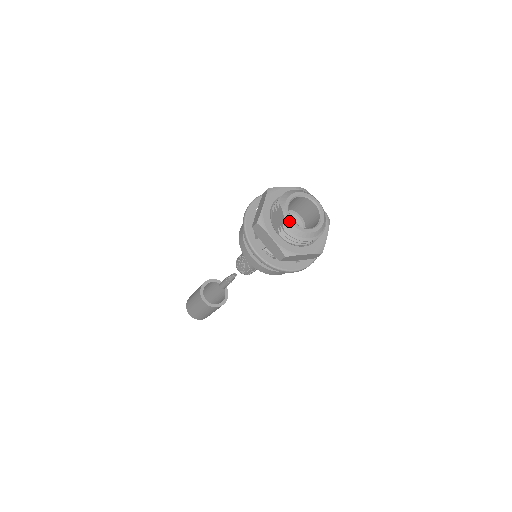
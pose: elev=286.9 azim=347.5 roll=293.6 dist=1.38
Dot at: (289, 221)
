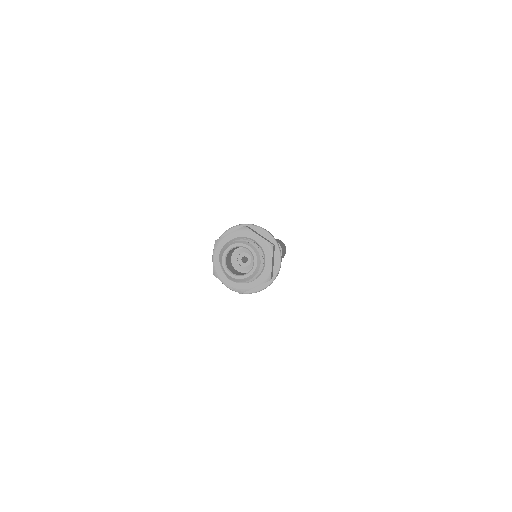
Dot at: (228, 275)
